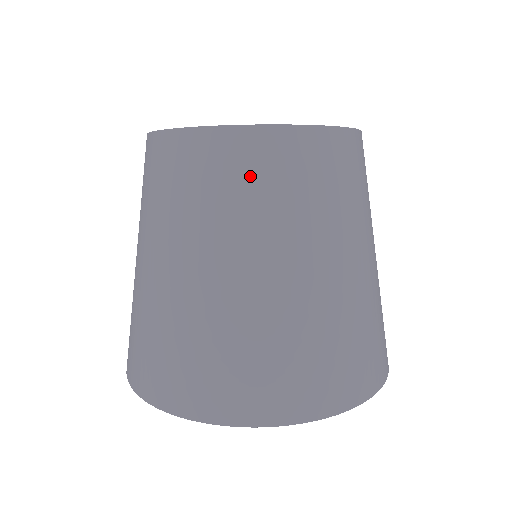
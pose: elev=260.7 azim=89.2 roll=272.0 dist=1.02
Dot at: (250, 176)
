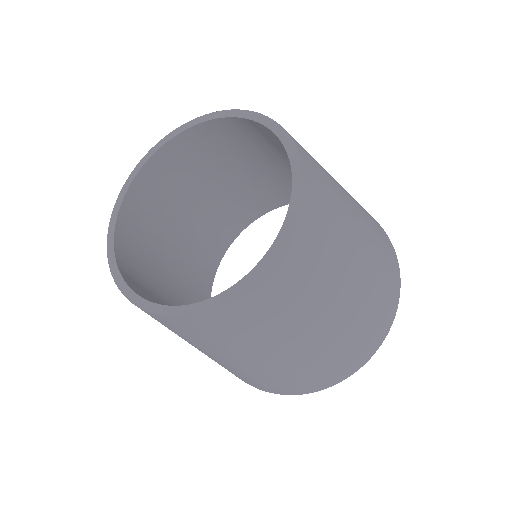
Dot at: (275, 303)
